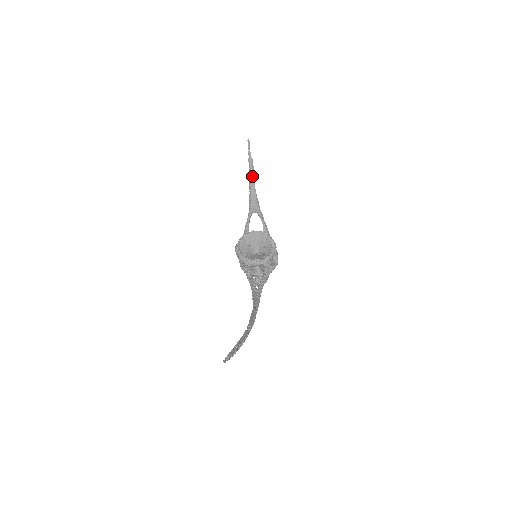
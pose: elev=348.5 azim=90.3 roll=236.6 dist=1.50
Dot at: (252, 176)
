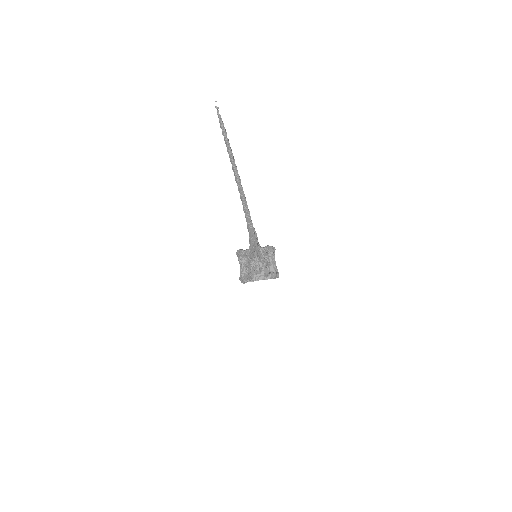
Dot at: (256, 237)
